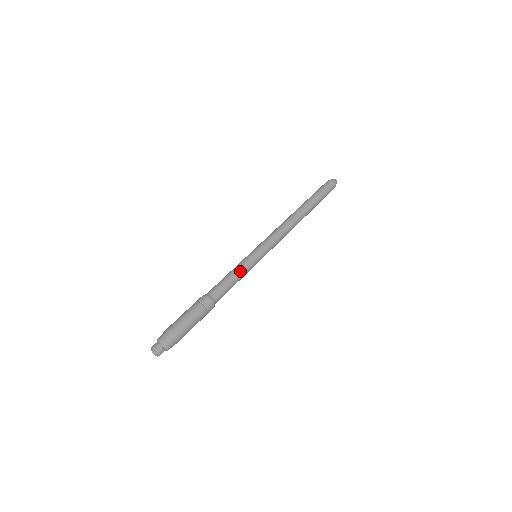
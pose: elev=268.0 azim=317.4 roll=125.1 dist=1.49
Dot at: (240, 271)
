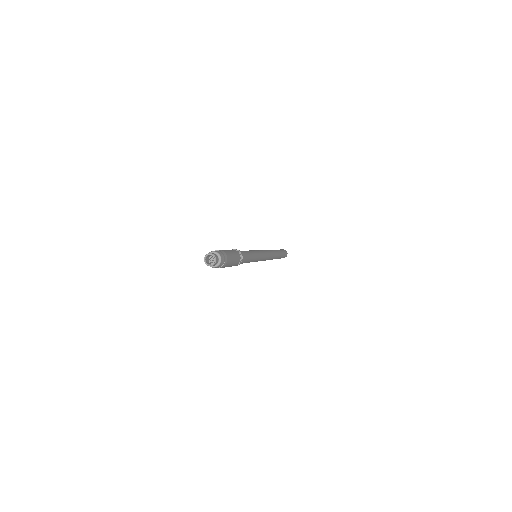
Dot at: (254, 258)
